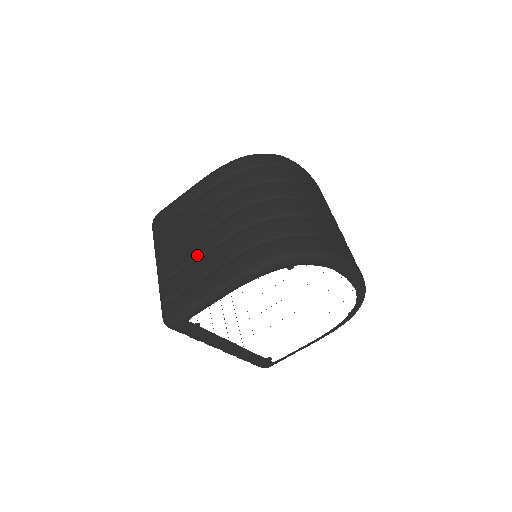
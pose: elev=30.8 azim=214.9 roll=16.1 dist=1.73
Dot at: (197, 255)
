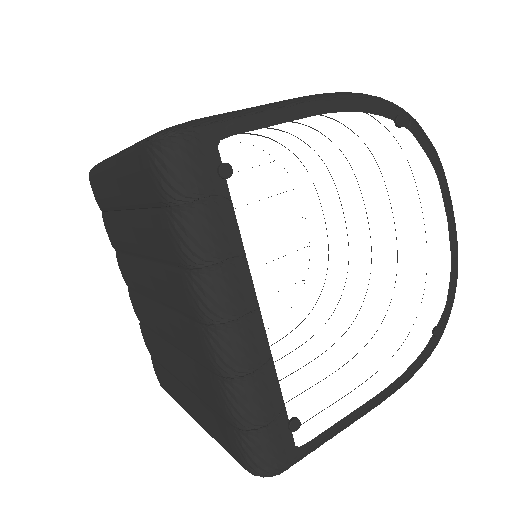
Dot at: occluded
